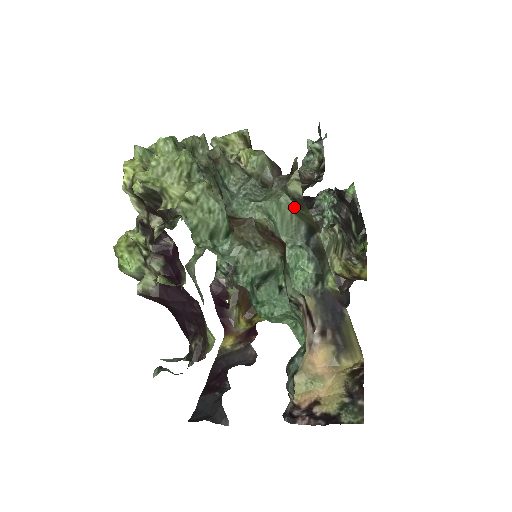
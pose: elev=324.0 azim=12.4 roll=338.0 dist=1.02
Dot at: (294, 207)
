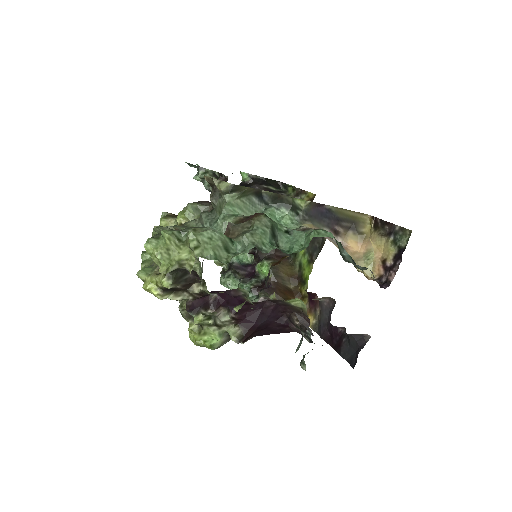
Dot at: (237, 195)
